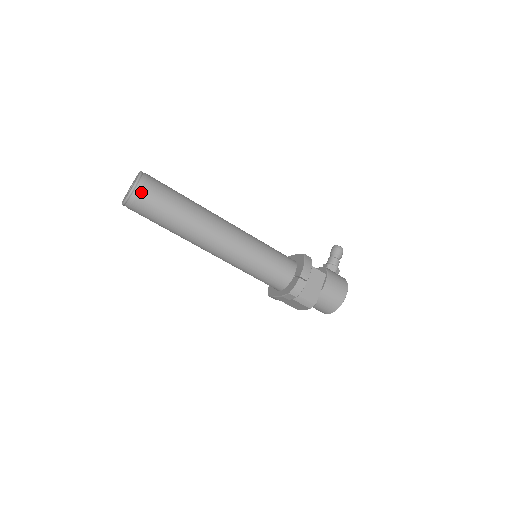
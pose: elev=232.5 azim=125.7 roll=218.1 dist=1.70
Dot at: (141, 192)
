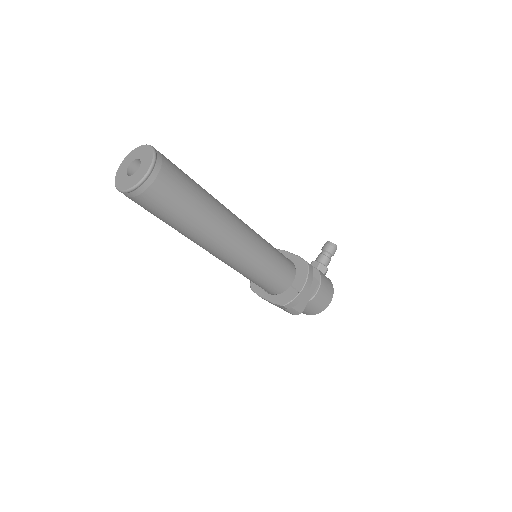
Dot at: (152, 186)
